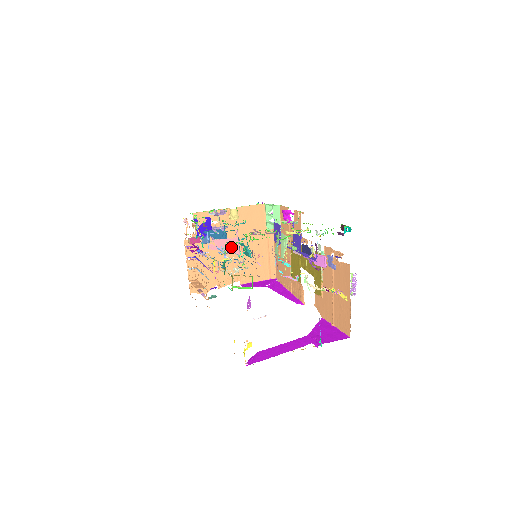
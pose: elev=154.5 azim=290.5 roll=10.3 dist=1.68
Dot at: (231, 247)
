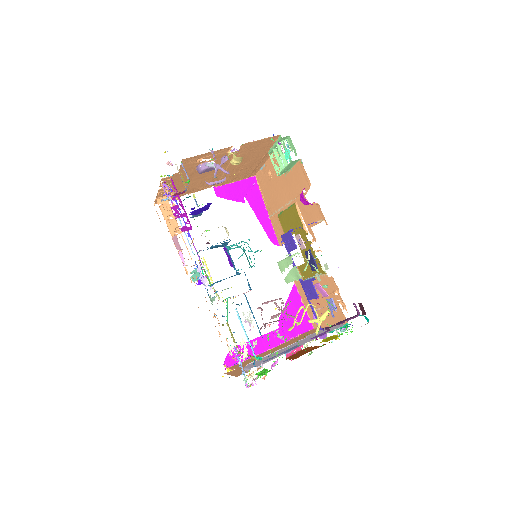
Dot at: occluded
